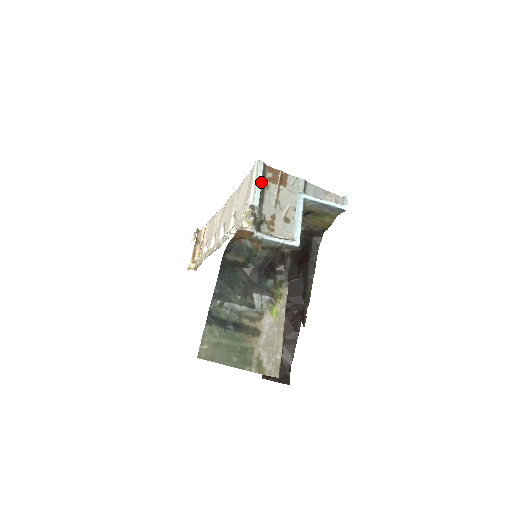
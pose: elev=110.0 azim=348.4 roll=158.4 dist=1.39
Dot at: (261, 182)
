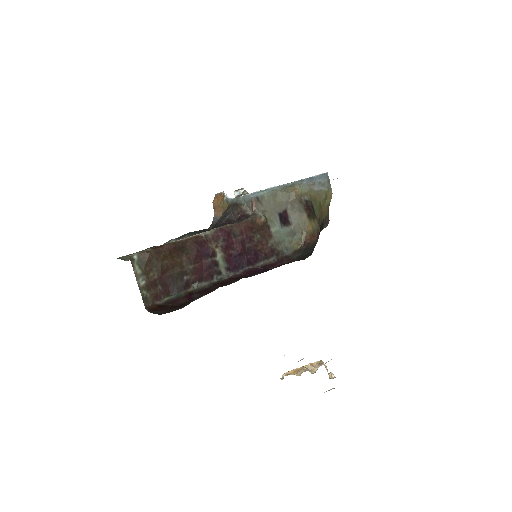
Dot at: occluded
